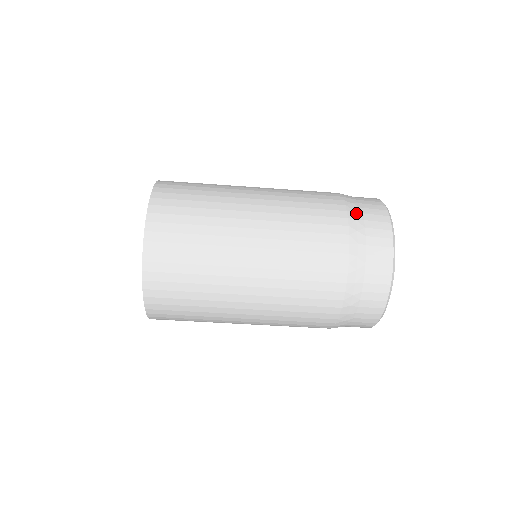
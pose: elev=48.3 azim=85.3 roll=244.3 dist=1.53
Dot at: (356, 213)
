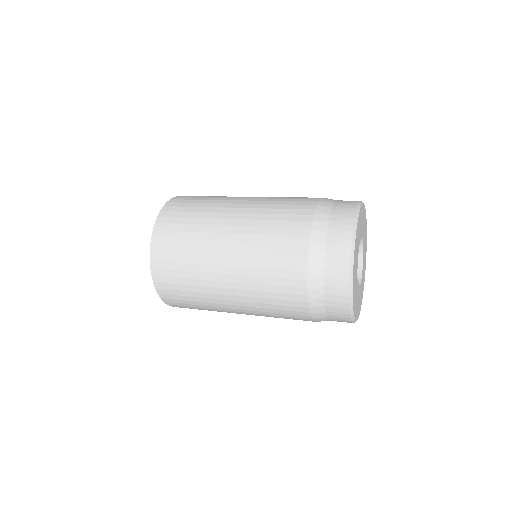
Dot at: (321, 319)
